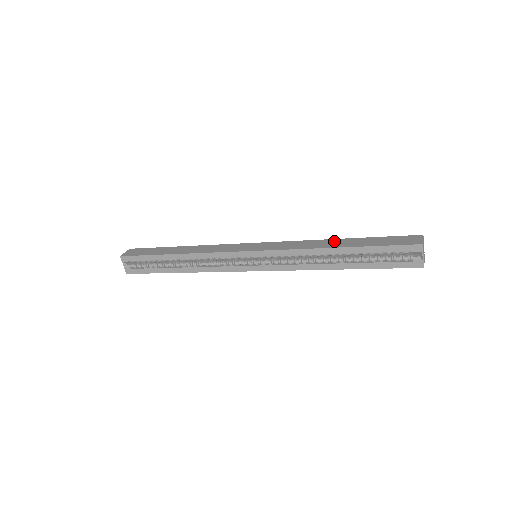
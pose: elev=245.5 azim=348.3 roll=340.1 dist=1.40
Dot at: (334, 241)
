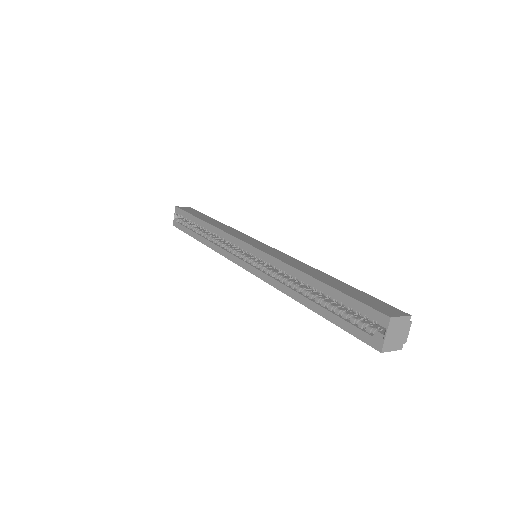
Dot at: (320, 273)
